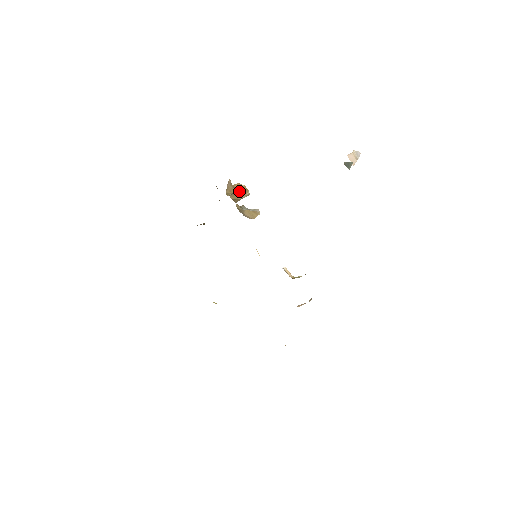
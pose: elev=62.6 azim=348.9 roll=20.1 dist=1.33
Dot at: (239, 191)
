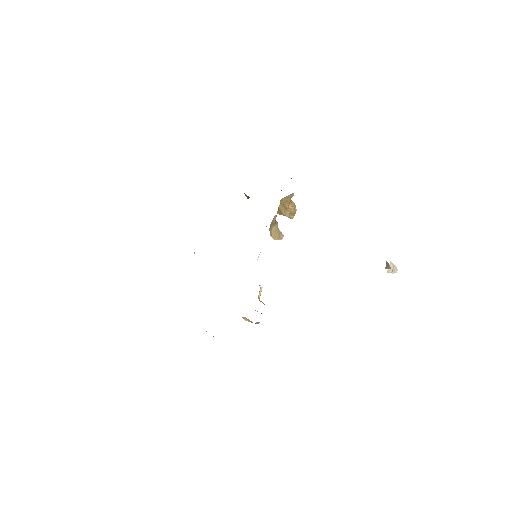
Dot at: (290, 208)
